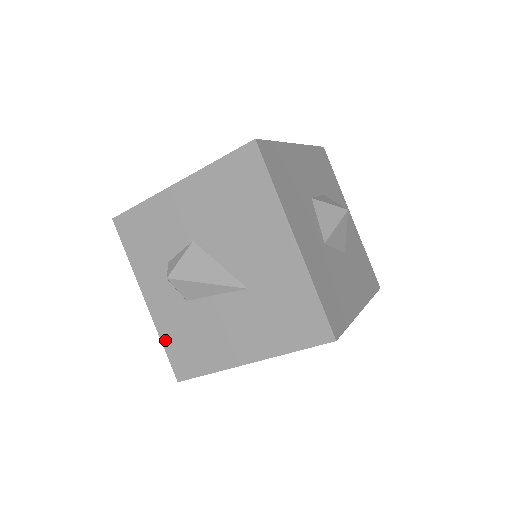
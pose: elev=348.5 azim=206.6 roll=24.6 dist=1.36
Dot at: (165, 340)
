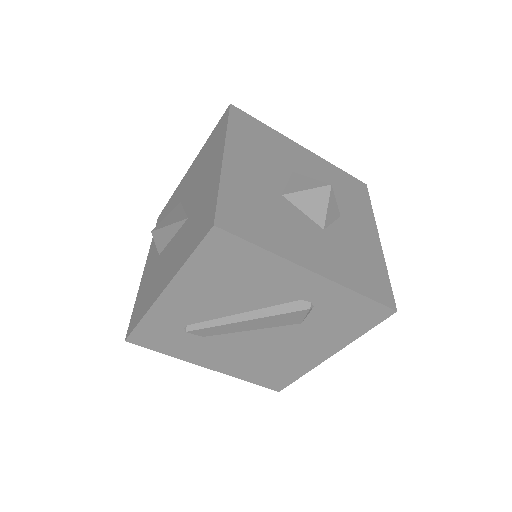
Dot at: (137, 301)
